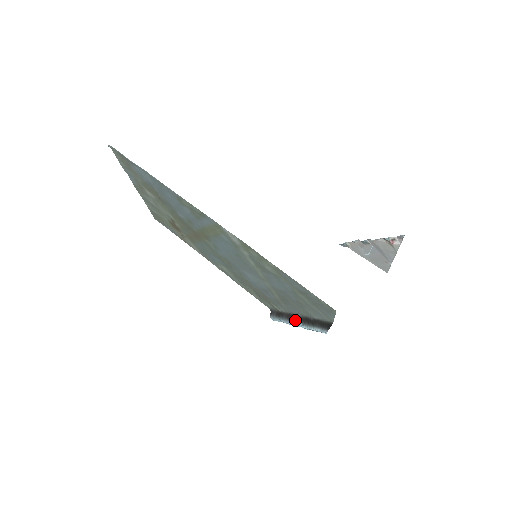
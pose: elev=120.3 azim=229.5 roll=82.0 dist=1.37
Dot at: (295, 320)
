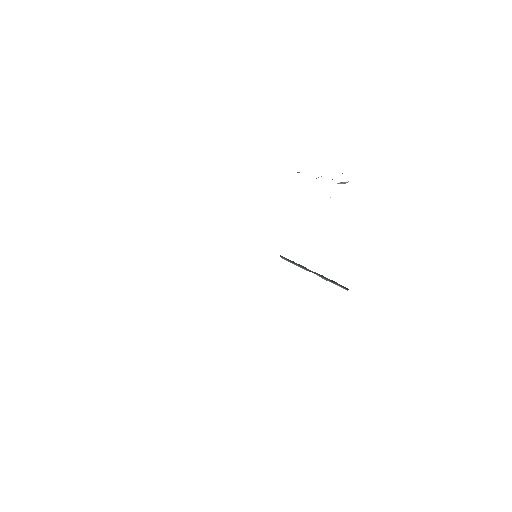
Dot at: occluded
